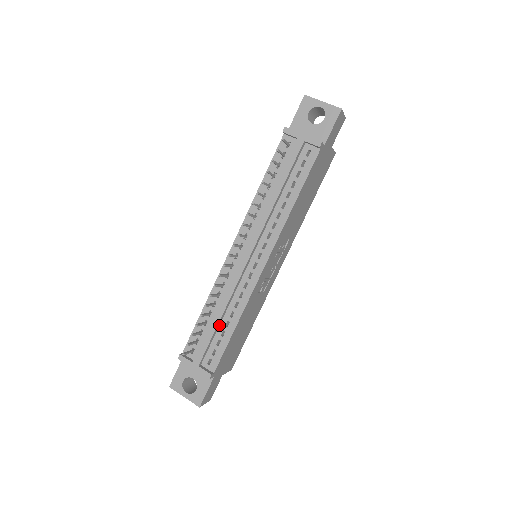
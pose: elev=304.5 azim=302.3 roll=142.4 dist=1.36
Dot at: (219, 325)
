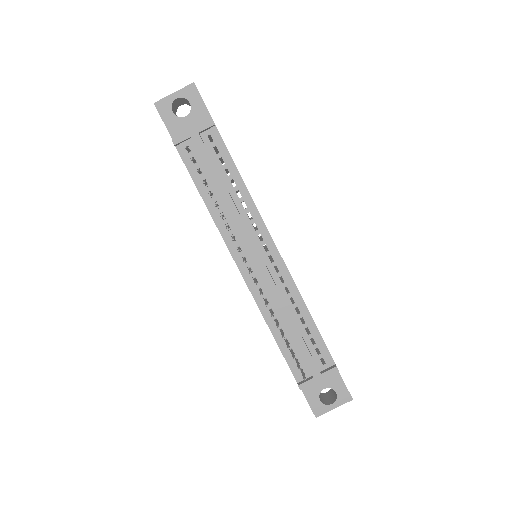
Dot at: (298, 330)
